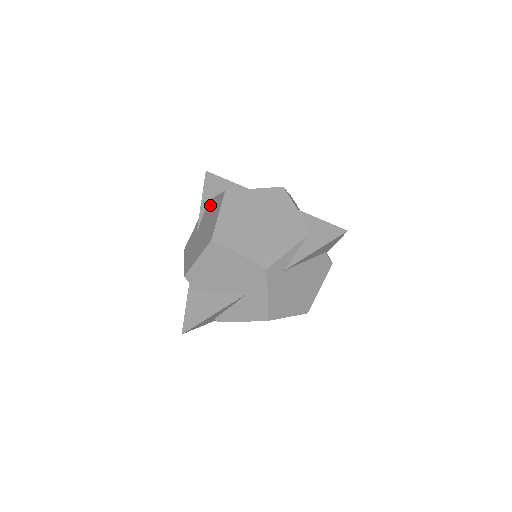
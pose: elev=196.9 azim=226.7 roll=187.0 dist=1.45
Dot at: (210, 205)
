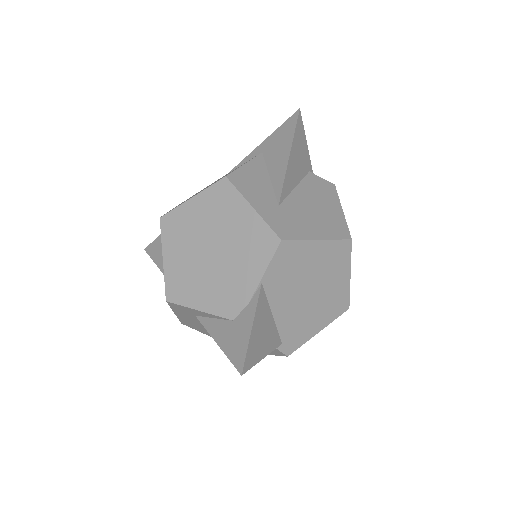
Dot at: occluded
